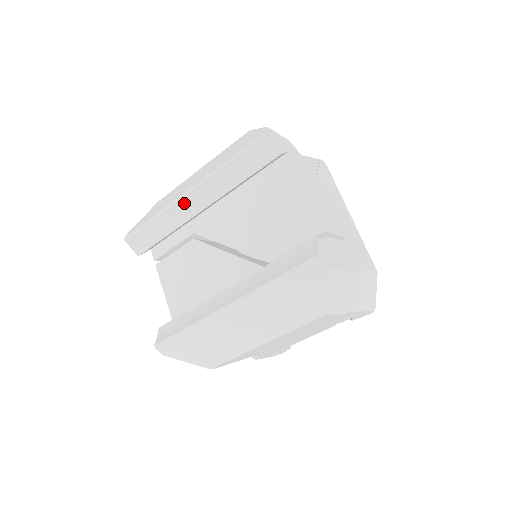
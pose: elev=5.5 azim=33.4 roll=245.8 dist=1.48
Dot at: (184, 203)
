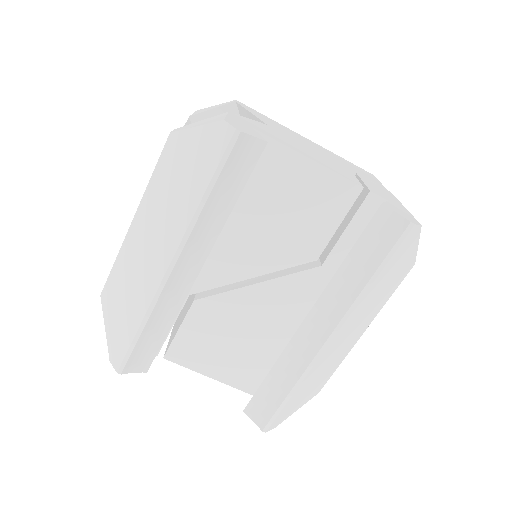
Dot at: (173, 281)
